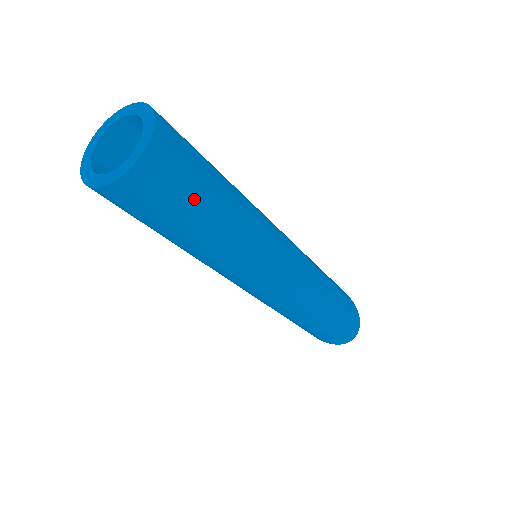
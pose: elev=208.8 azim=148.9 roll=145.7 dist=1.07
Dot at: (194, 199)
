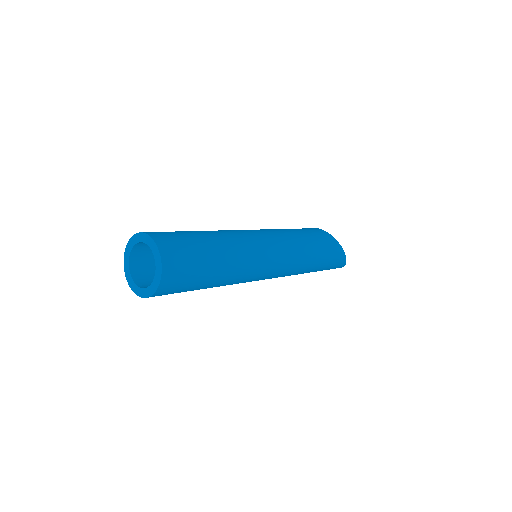
Dot at: occluded
